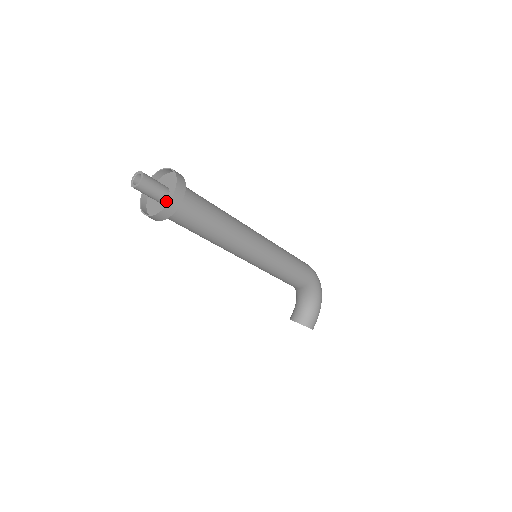
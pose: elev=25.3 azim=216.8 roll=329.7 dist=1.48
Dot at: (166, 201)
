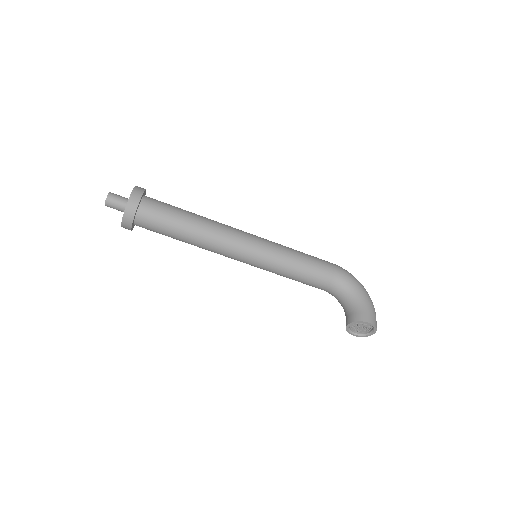
Dot at: occluded
